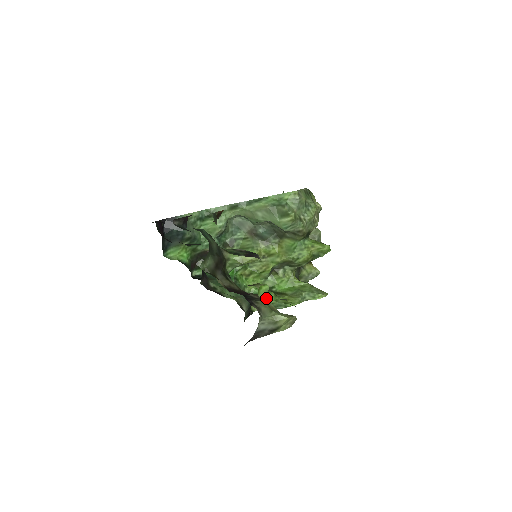
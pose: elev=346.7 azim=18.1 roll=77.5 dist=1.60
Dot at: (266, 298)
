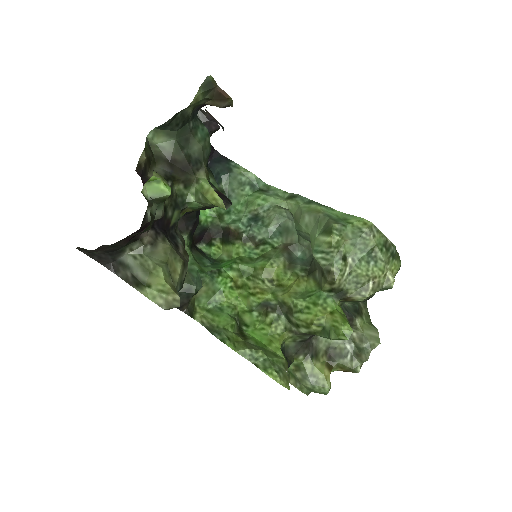
Dot at: (161, 217)
